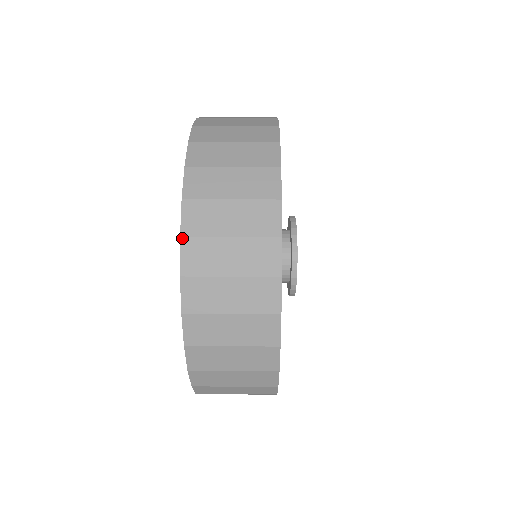
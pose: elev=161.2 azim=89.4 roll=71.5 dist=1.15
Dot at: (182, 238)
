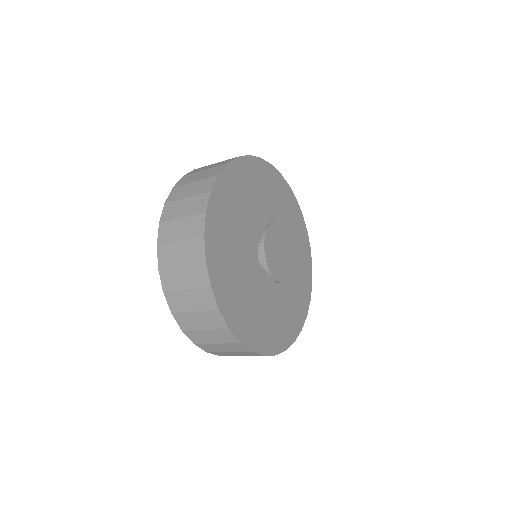
Dot at: (195, 169)
